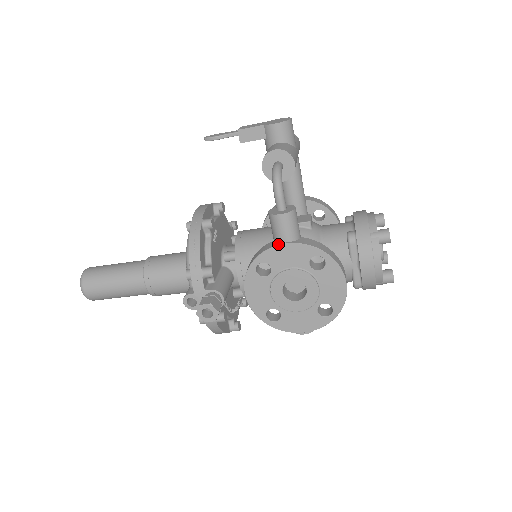
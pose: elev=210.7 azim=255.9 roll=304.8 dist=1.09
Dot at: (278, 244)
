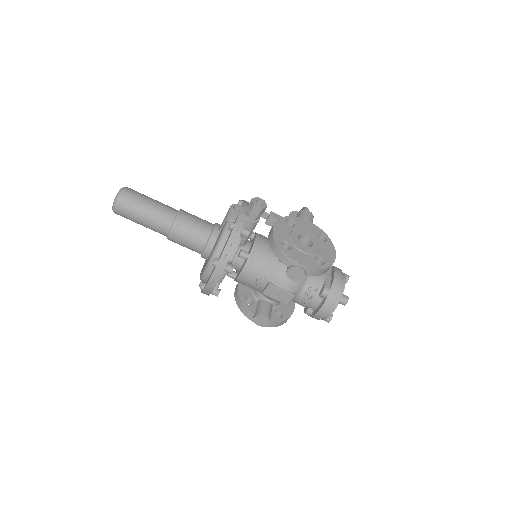
Dot at: (303, 219)
